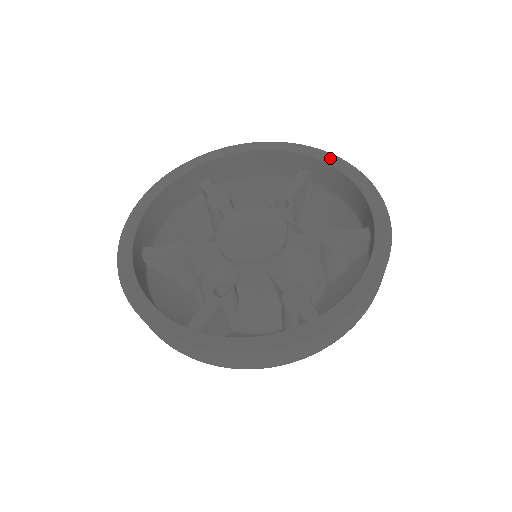
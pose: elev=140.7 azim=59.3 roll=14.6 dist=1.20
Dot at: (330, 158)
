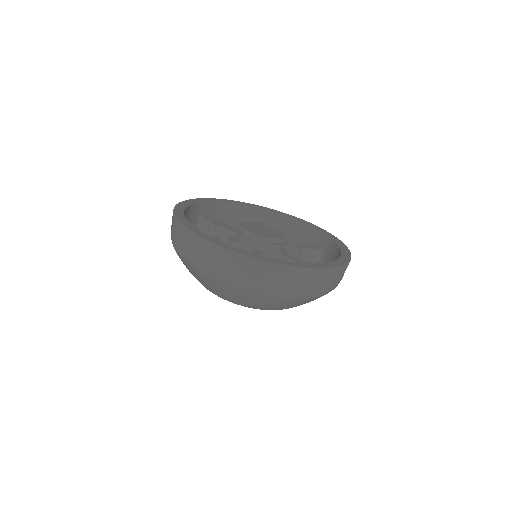
Dot at: (340, 243)
